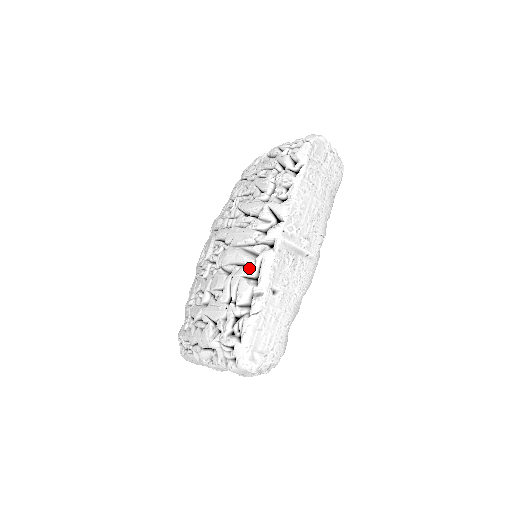
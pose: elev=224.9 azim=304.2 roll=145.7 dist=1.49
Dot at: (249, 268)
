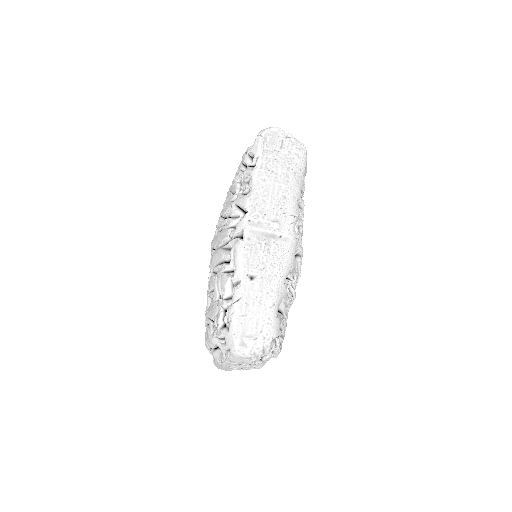
Dot at: (228, 263)
